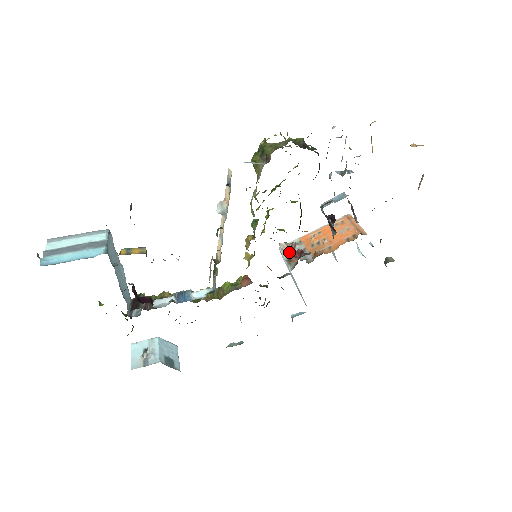
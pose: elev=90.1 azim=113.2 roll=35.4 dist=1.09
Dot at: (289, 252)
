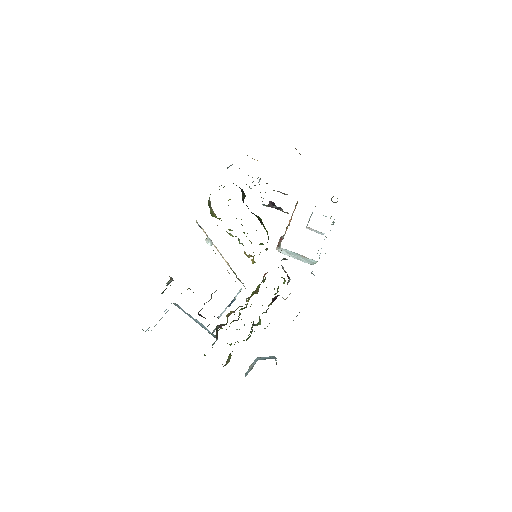
Dot at: occluded
